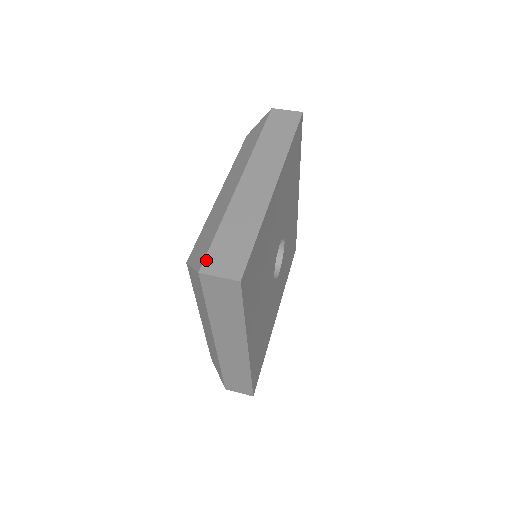
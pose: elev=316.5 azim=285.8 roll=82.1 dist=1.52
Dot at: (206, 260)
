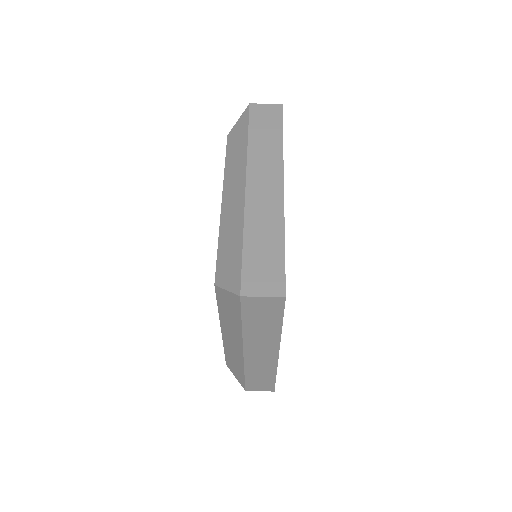
Dot at: (243, 281)
